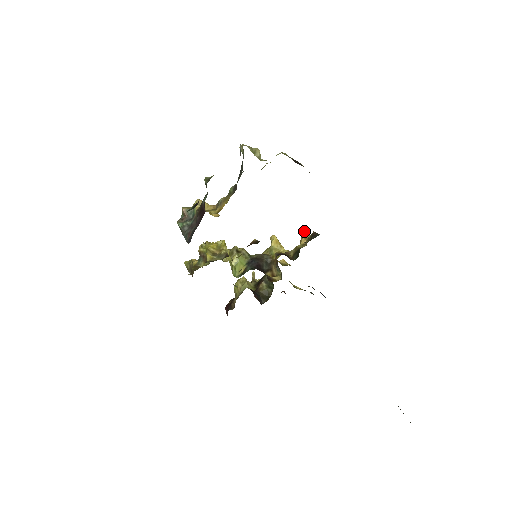
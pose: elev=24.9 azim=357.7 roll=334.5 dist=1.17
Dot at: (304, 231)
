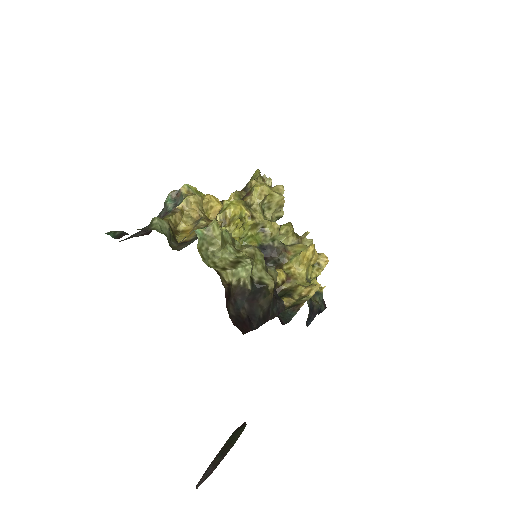
Dot at: (320, 284)
